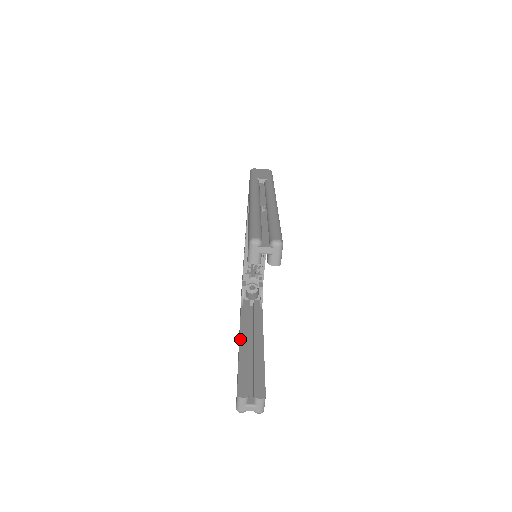
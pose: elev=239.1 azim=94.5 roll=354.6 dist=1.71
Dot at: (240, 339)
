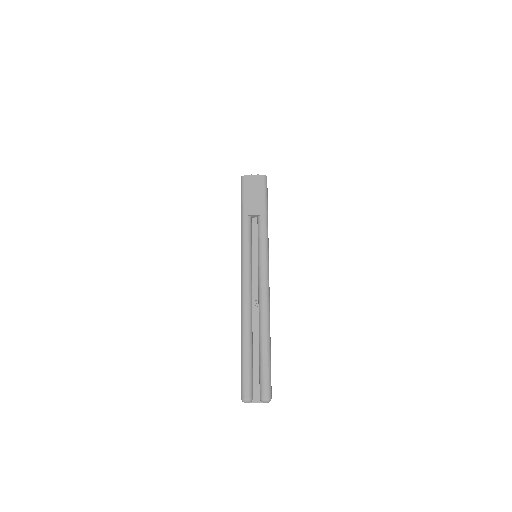
Dot at: occluded
